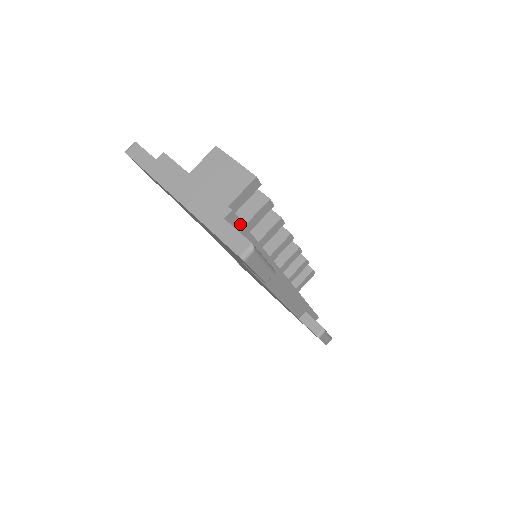
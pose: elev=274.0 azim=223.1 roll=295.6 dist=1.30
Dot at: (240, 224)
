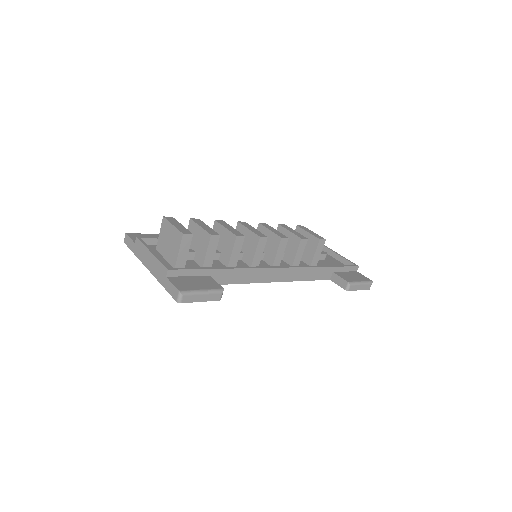
Dot at: (184, 271)
